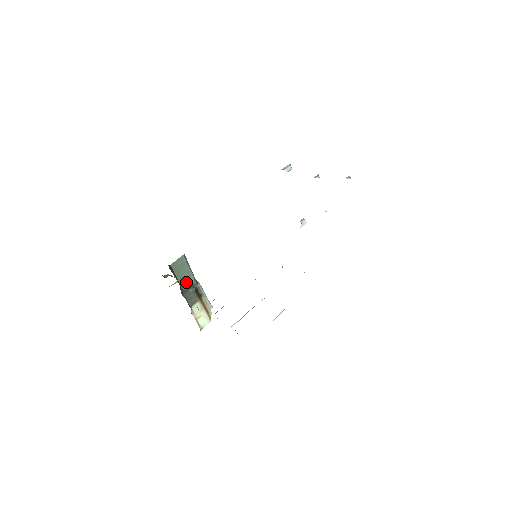
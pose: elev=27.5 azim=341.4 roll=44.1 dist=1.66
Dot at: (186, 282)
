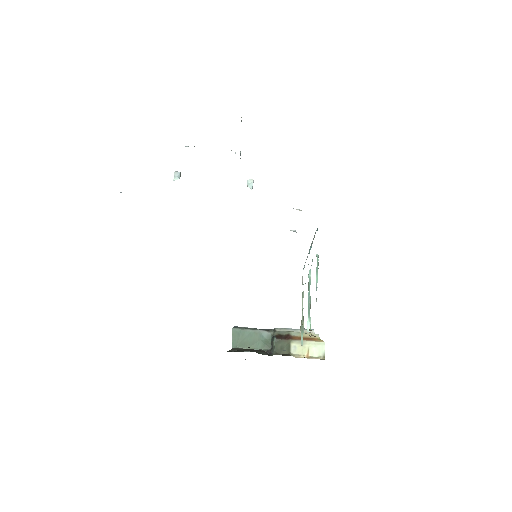
Dot at: (264, 342)
